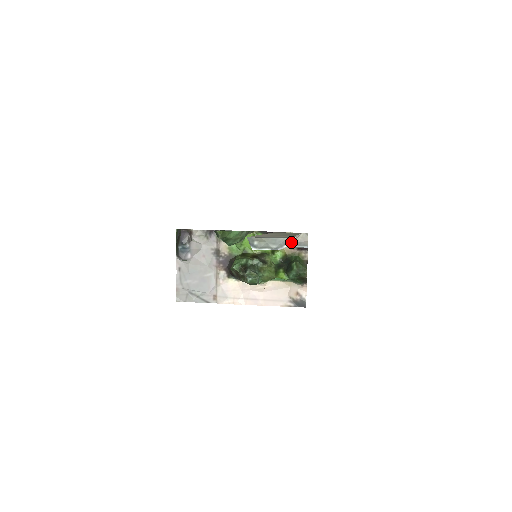
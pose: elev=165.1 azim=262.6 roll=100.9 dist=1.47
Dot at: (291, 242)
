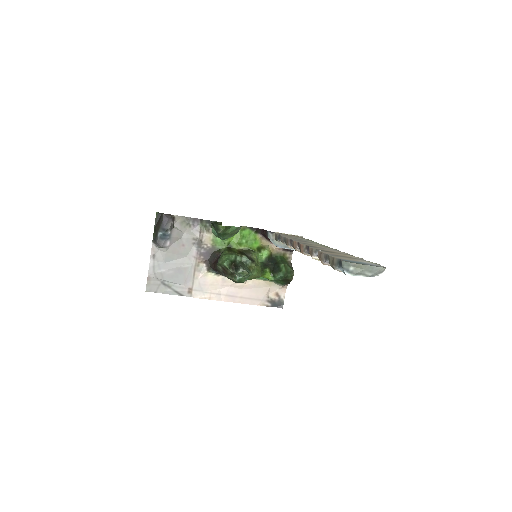
Dot at: occluded
